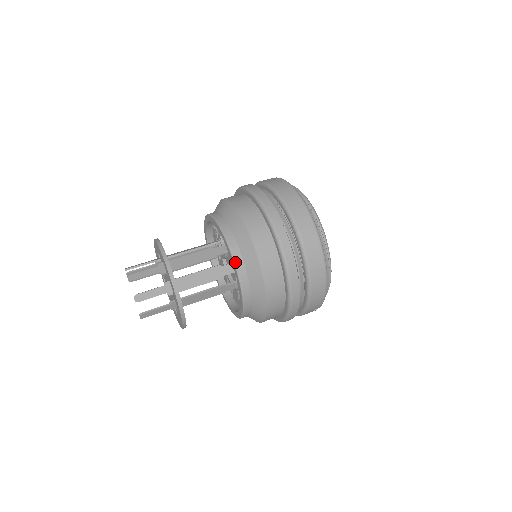
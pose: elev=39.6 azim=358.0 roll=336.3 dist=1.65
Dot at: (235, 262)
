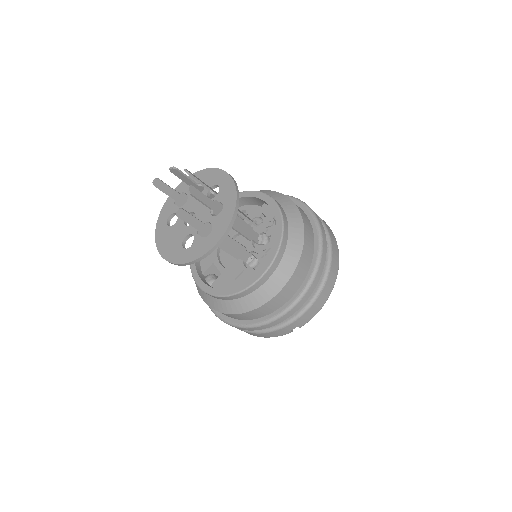
Dot at: (284, 224)
